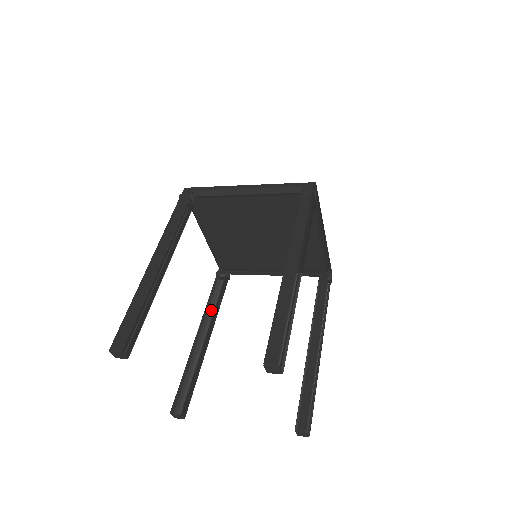
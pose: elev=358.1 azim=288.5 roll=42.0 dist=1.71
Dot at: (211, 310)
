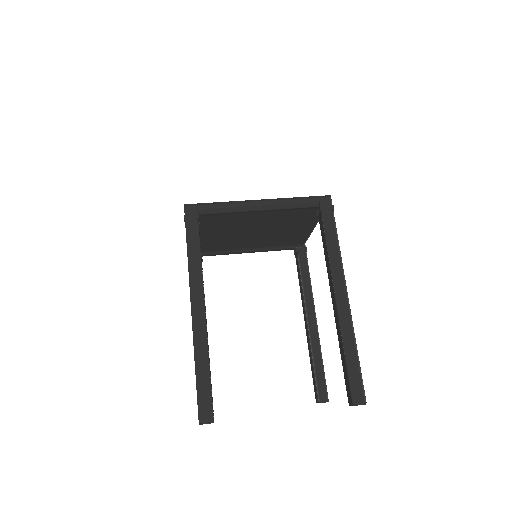
Dot at: occluded
